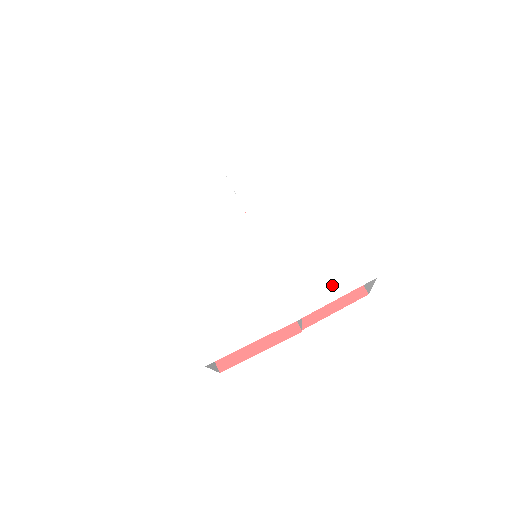
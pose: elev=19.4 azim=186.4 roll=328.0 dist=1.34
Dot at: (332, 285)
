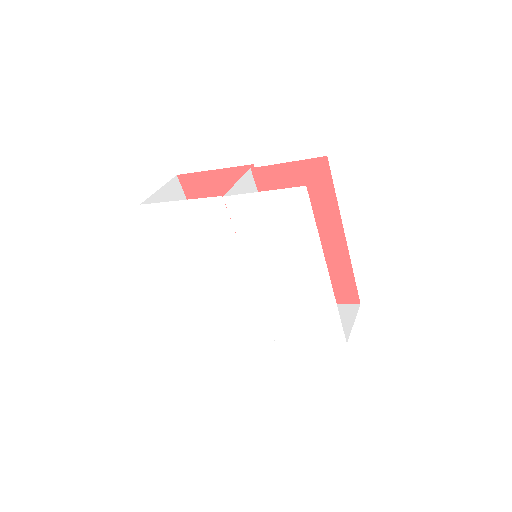
Dot at: (306, 332)
